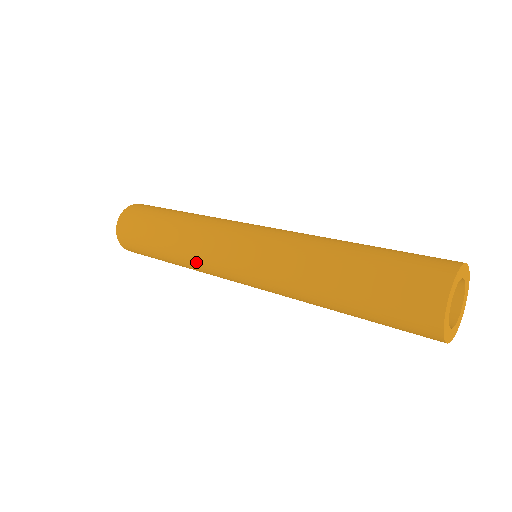
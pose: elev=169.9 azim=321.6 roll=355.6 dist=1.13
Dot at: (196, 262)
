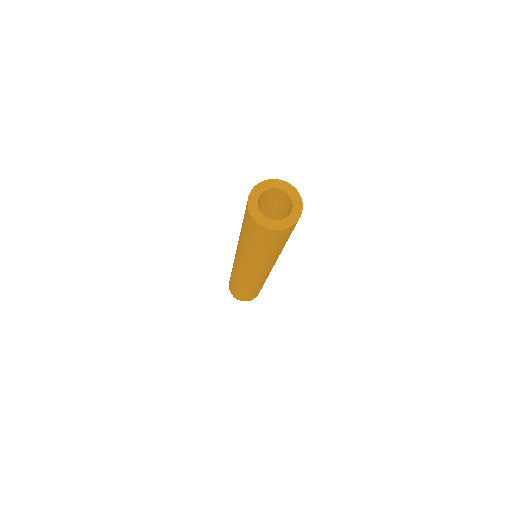
Dot at: (235, 273)
